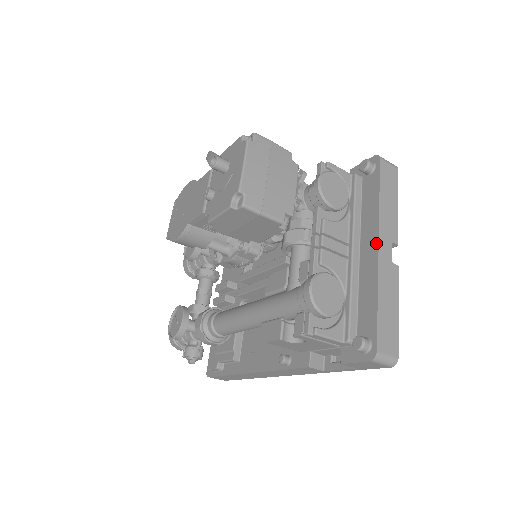
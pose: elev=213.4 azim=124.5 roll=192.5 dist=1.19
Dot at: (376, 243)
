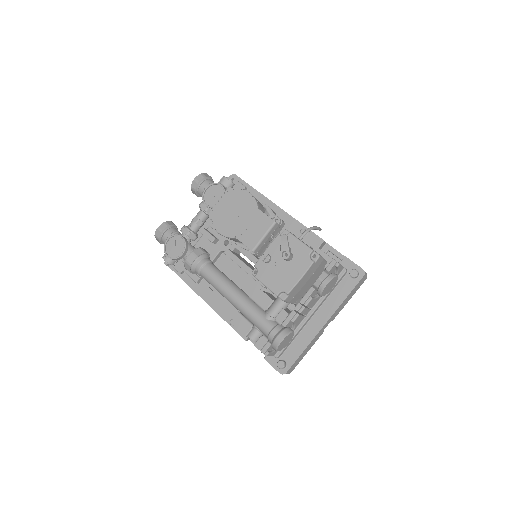
Dot at: (325, 322)
